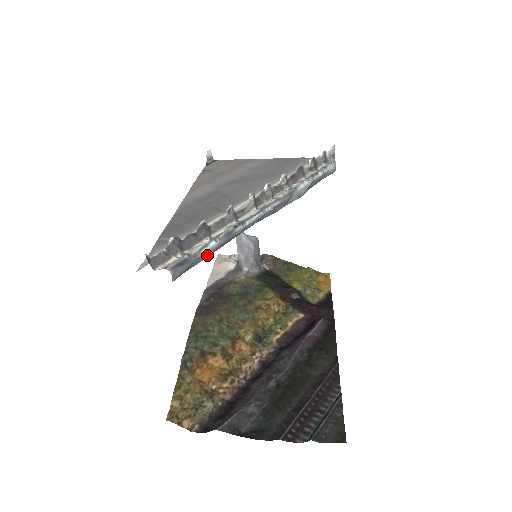
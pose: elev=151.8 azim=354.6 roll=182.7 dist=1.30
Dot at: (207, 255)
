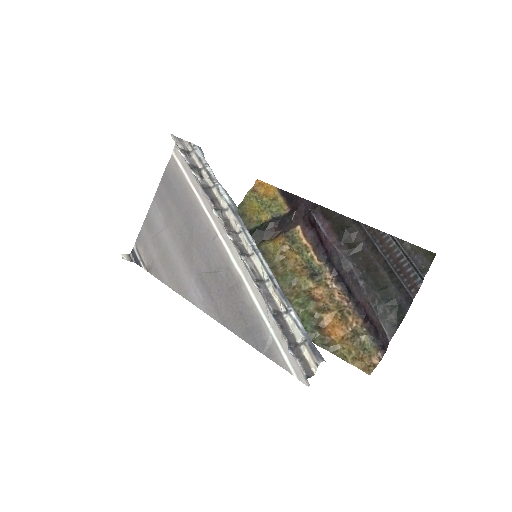
Dot at: (300, 322)
